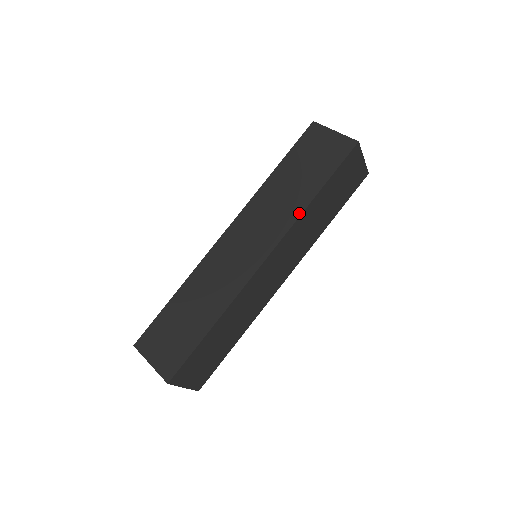
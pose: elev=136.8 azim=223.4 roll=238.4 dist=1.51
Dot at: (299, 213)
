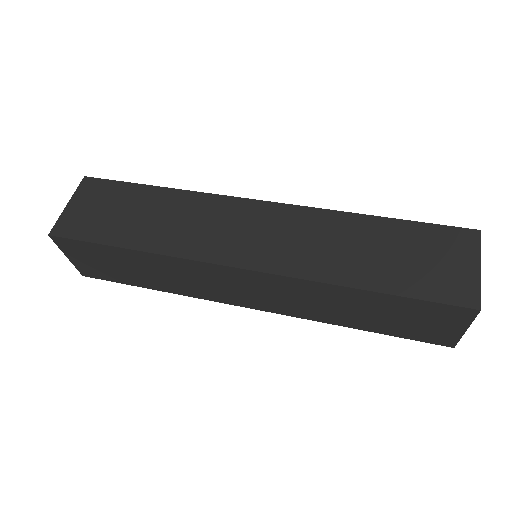
Dot at: (325, 279)
